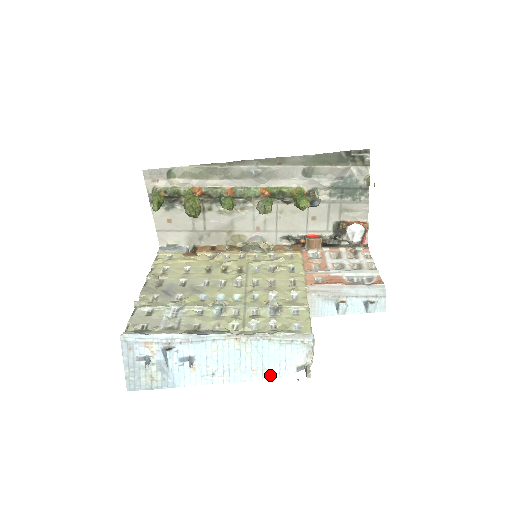
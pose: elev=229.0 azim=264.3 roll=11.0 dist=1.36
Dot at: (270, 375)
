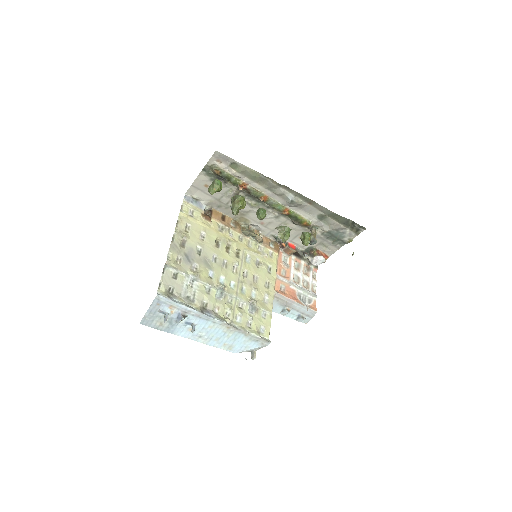
Dot at: (232, 350)
